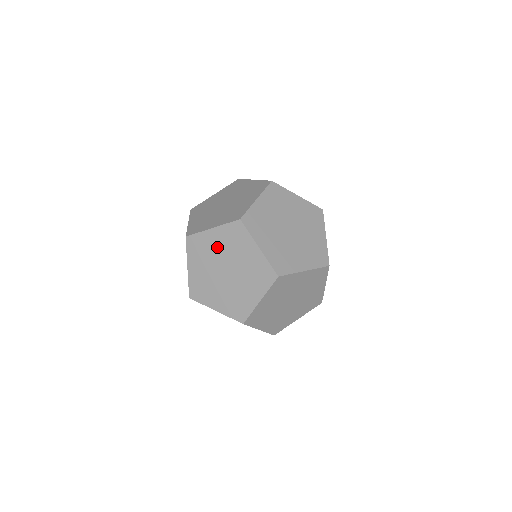
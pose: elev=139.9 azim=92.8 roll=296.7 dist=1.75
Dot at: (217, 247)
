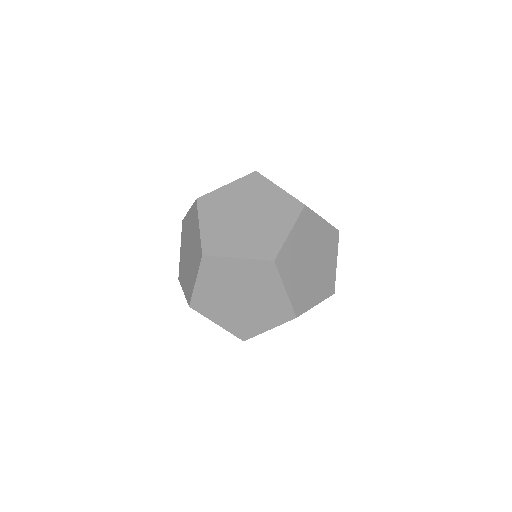
Dot at: (189, 228)
